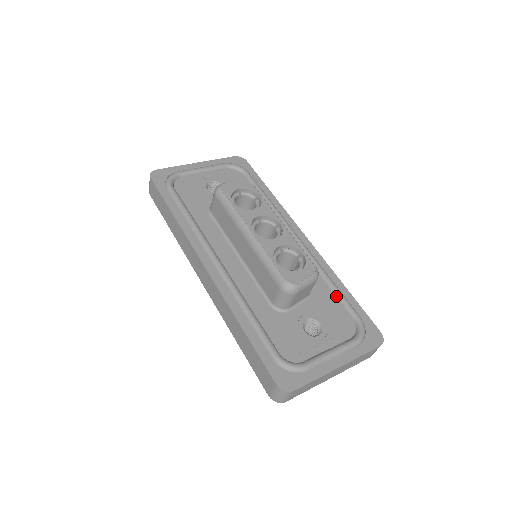
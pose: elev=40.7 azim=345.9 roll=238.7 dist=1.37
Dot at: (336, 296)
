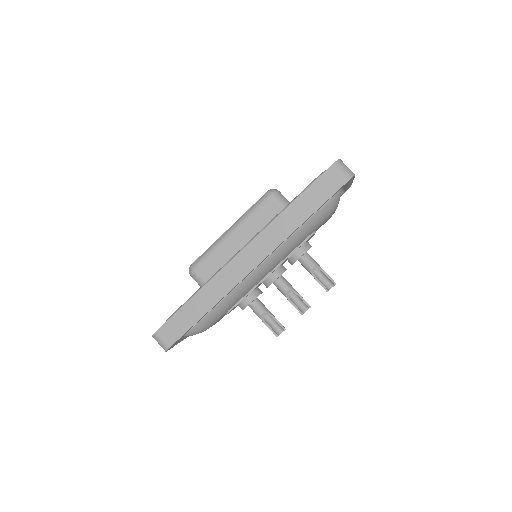
Dot at: occluded
